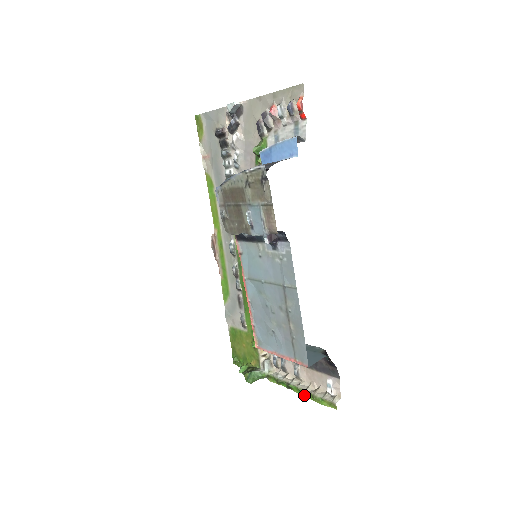
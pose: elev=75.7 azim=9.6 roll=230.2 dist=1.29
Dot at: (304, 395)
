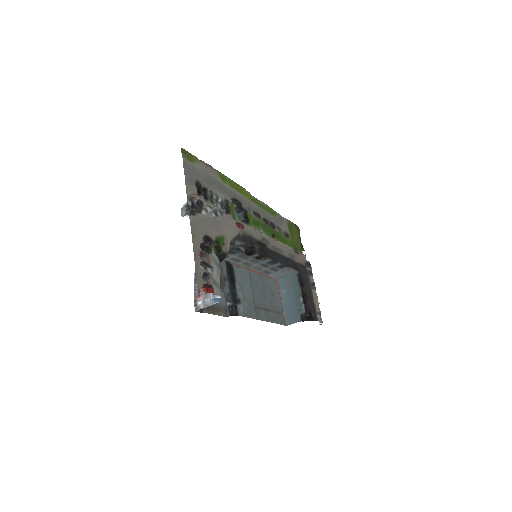
Dot at: occluded
